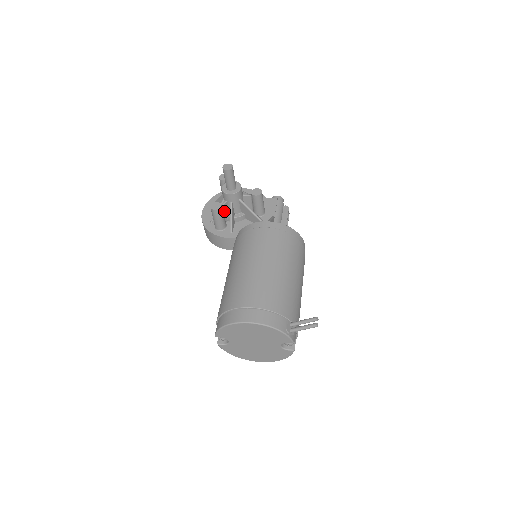
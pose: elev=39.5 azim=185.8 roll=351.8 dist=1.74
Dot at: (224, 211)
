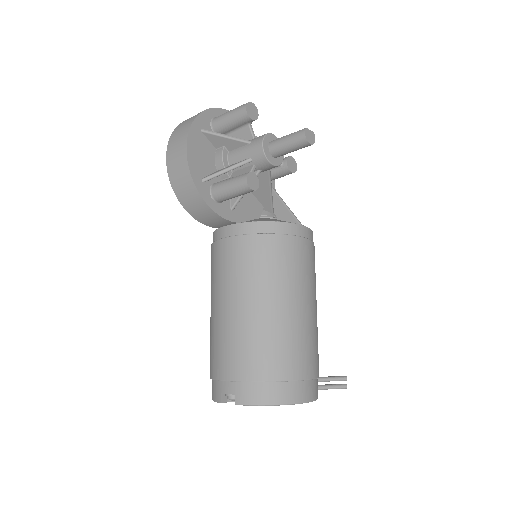
Dot at: occluded
